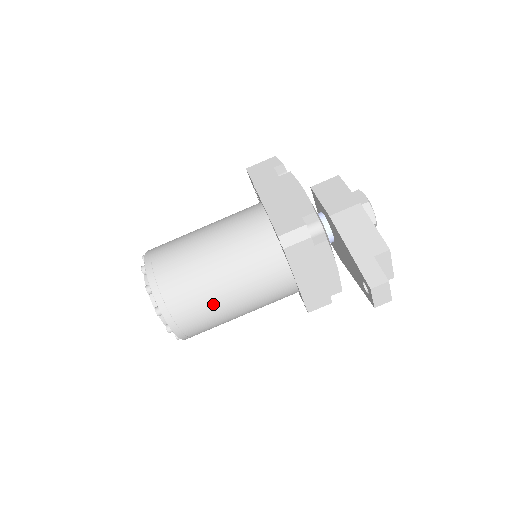
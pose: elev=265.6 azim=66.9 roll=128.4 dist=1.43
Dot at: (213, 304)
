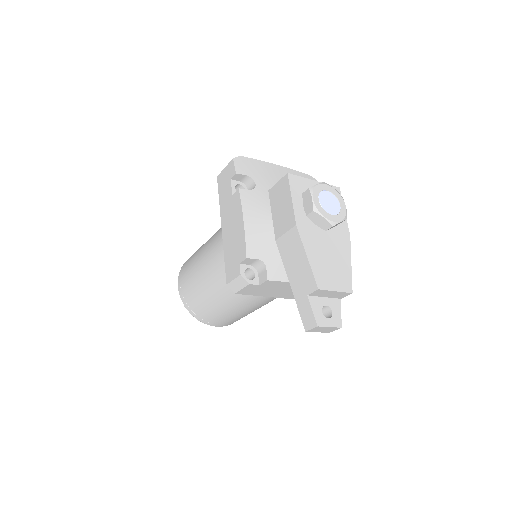
Dot at: (228, 314)
